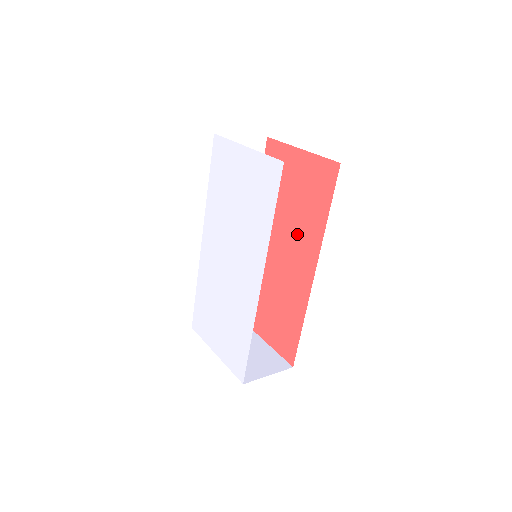
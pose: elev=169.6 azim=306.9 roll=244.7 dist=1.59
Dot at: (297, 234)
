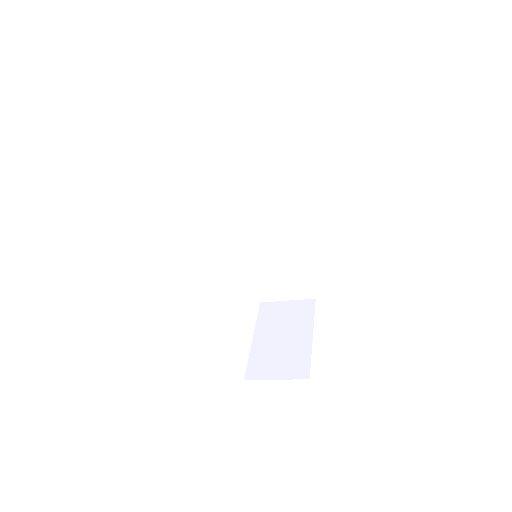
Dot at: occluded
